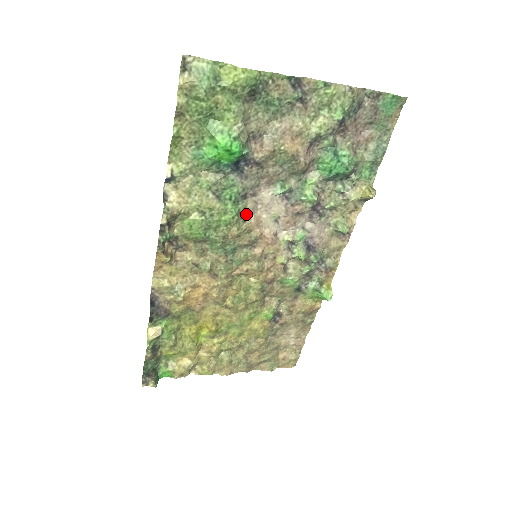
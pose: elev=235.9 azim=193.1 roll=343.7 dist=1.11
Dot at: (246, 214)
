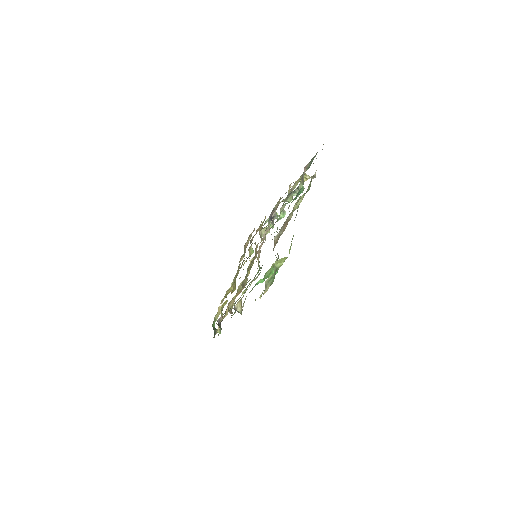
Dot at: occluded
